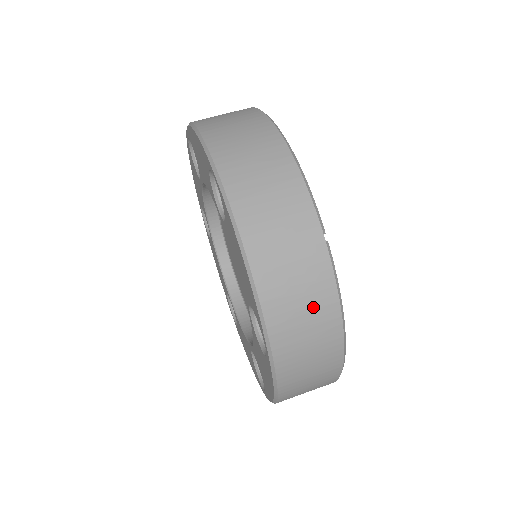
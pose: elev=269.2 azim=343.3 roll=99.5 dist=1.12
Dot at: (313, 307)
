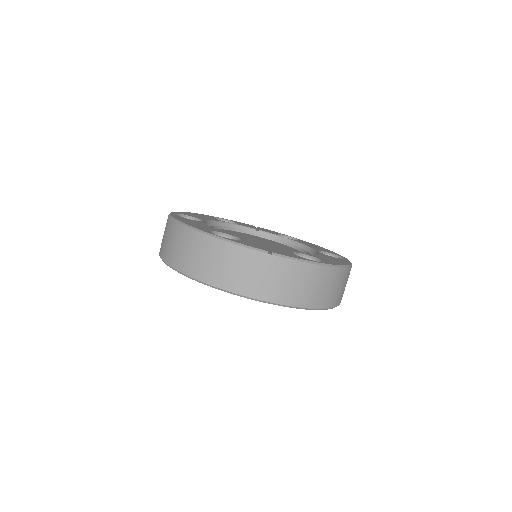
Dot at: (300, 278)
